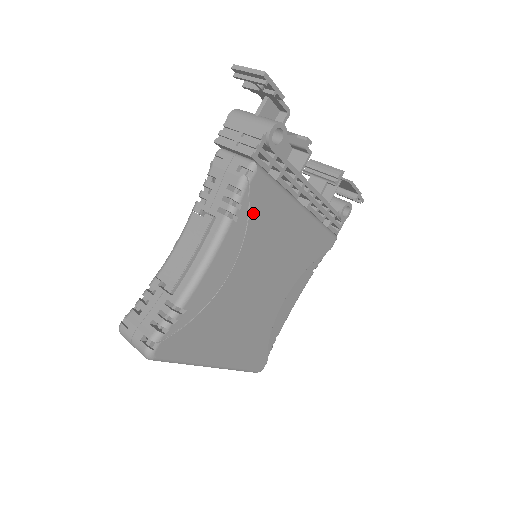
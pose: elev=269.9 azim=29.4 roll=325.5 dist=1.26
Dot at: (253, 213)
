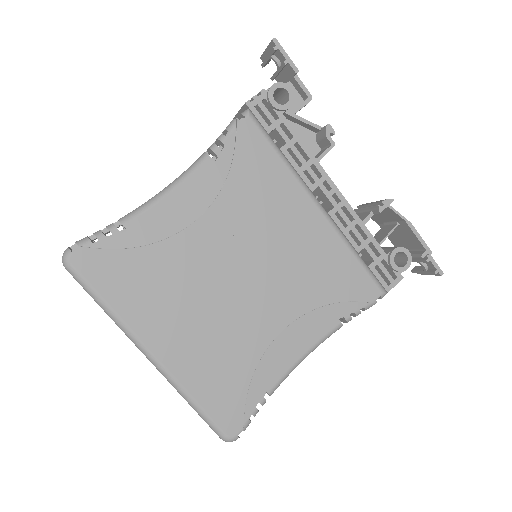
Dot at: (239, 163)
